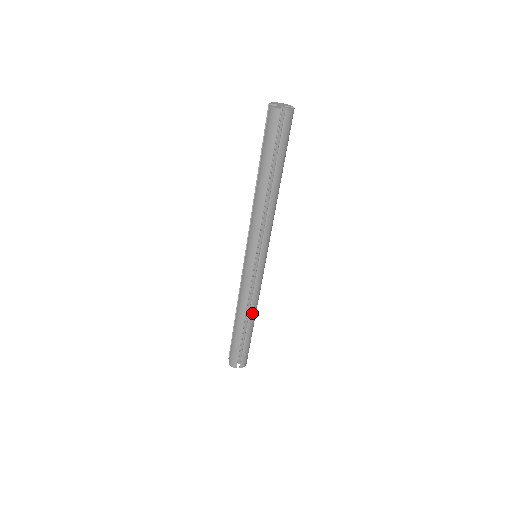
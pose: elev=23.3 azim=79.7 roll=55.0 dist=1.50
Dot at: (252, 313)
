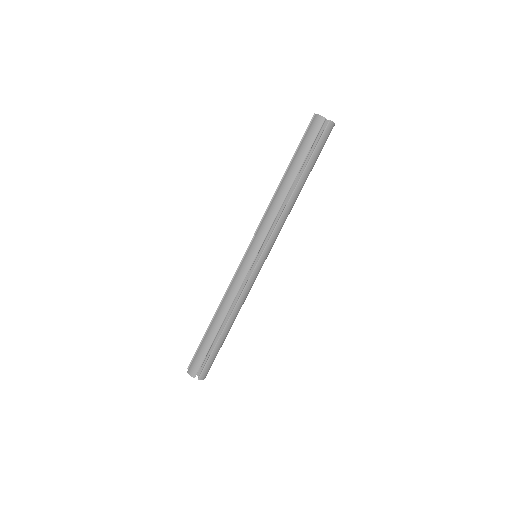
Dot at: (233, 316)
